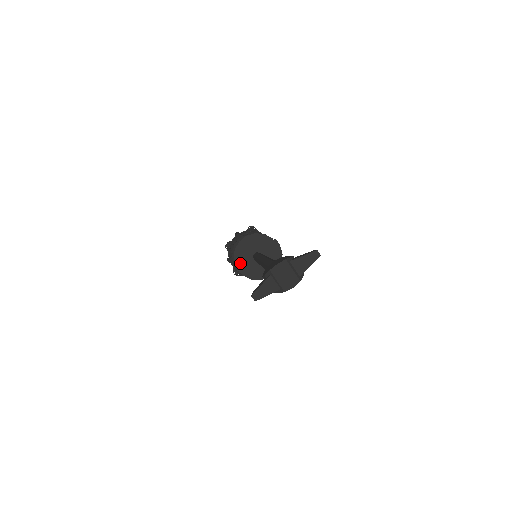
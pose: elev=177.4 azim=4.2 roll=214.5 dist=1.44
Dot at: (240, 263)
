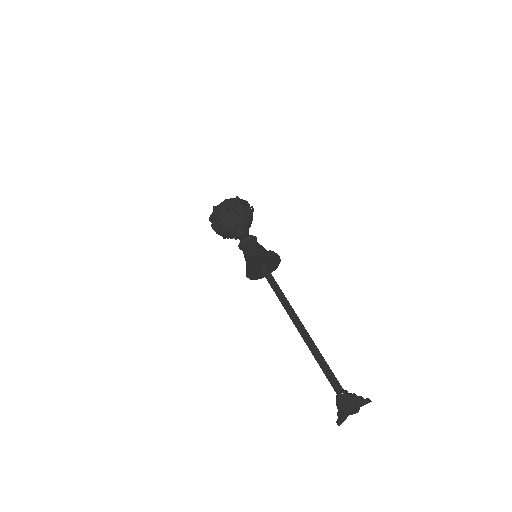
Dot at: (251, 276)
